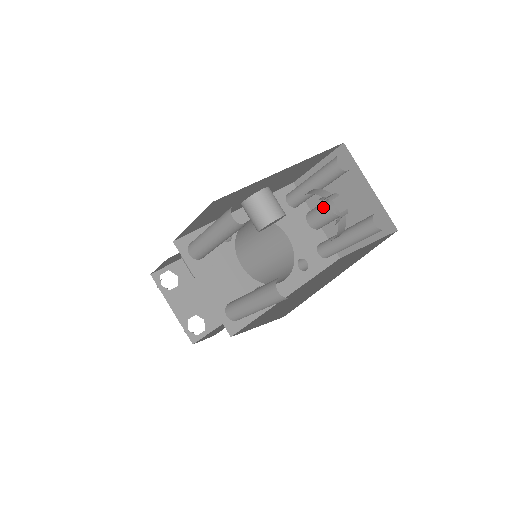
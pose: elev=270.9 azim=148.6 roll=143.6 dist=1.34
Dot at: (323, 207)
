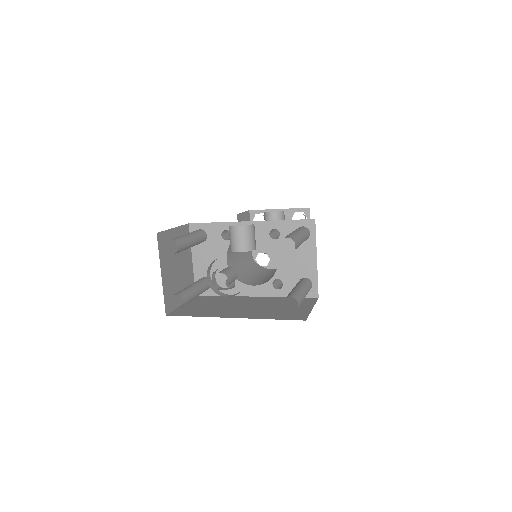
Dot at: occluded
